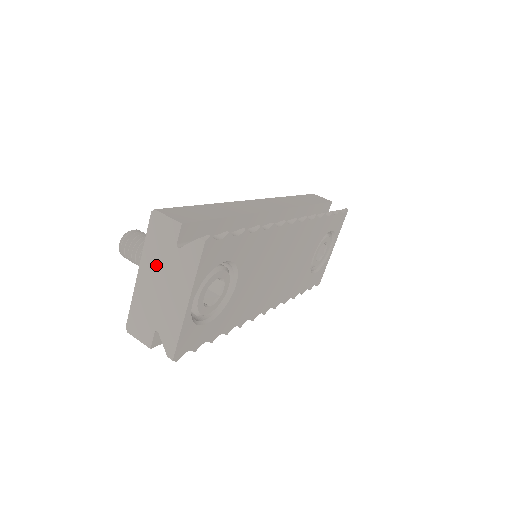
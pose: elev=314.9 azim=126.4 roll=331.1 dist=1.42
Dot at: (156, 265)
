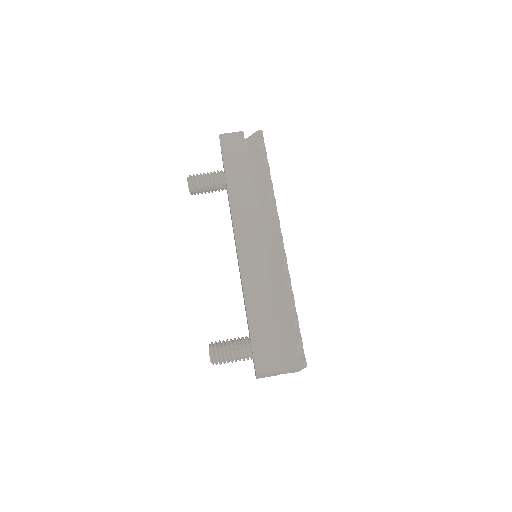
Dot at: occluded
